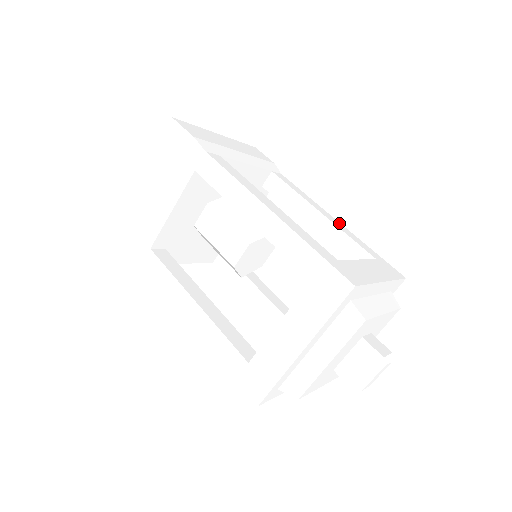
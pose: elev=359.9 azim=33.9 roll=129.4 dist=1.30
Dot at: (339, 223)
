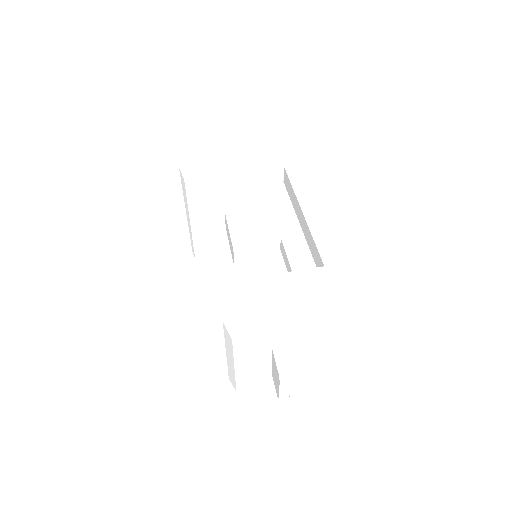
Dot at: (323, 220)
